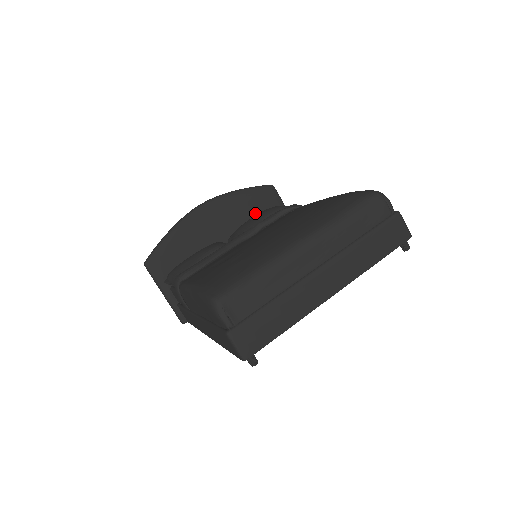
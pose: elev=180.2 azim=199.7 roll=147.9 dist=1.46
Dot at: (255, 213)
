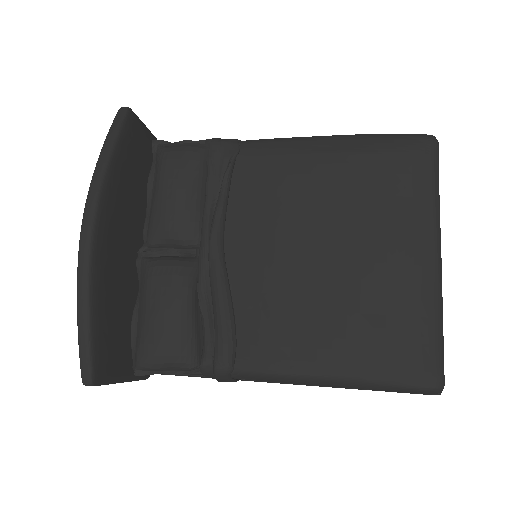
Dot at: (138, 172)
